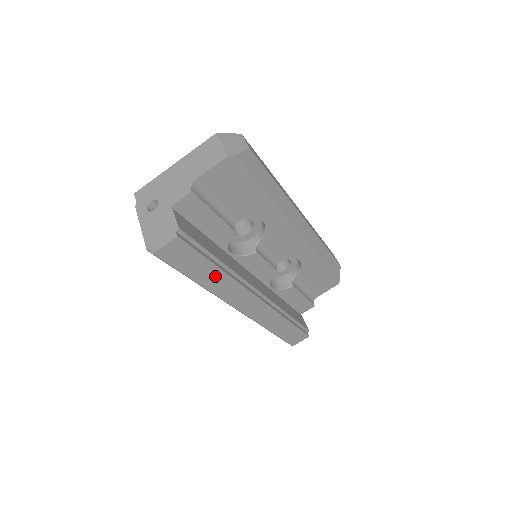
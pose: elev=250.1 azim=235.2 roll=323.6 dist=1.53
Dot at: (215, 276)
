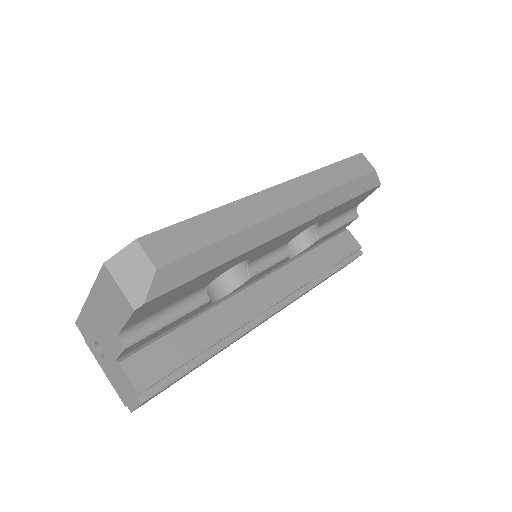
Dot at: (214, 355)
